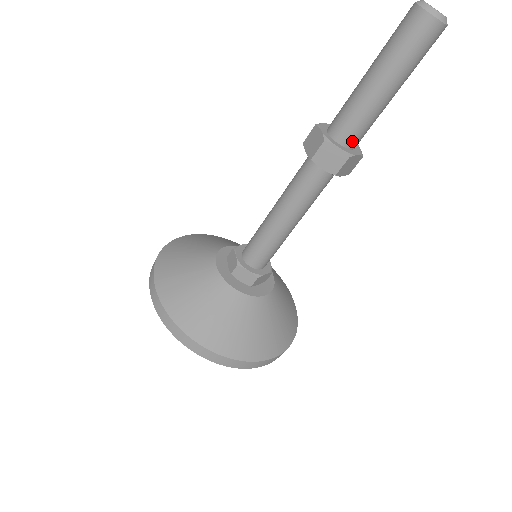
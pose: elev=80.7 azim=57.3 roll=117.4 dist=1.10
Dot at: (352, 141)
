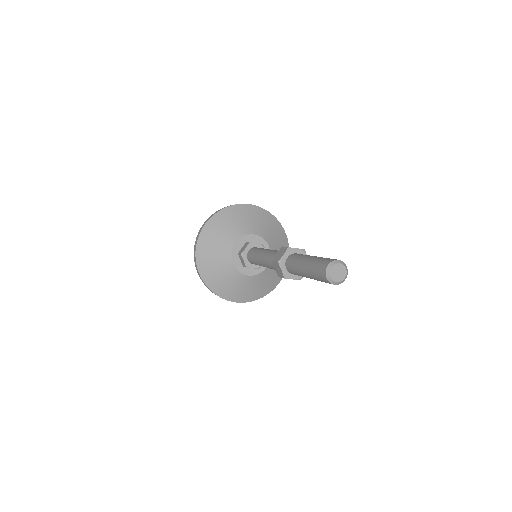
Dot at: (292, 273)
